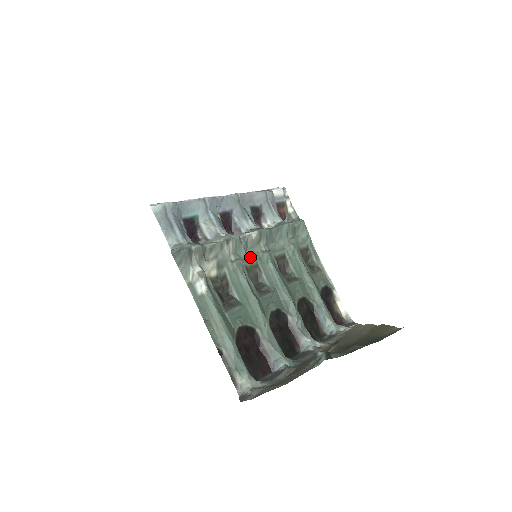
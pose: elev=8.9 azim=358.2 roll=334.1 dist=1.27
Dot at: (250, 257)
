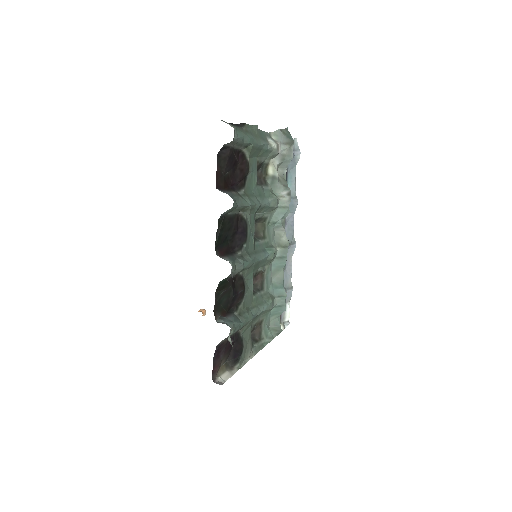
Dot at: (270, 230)
